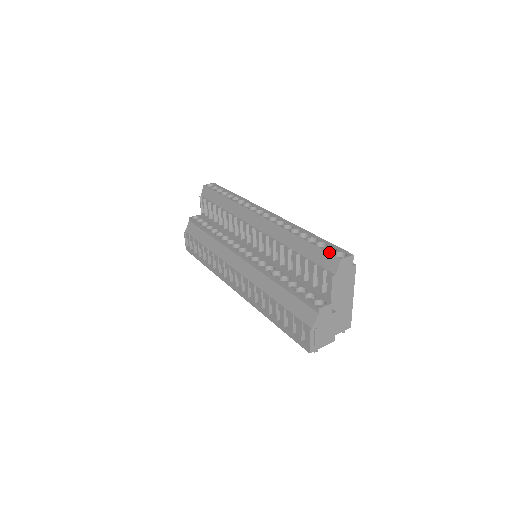
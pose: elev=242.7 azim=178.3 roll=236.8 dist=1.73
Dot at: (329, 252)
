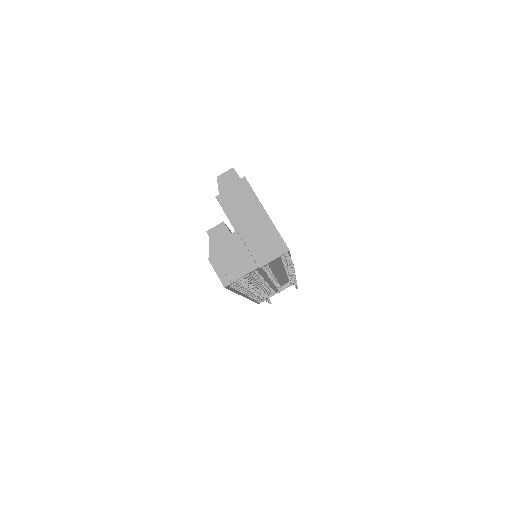
Dot at: occluded
